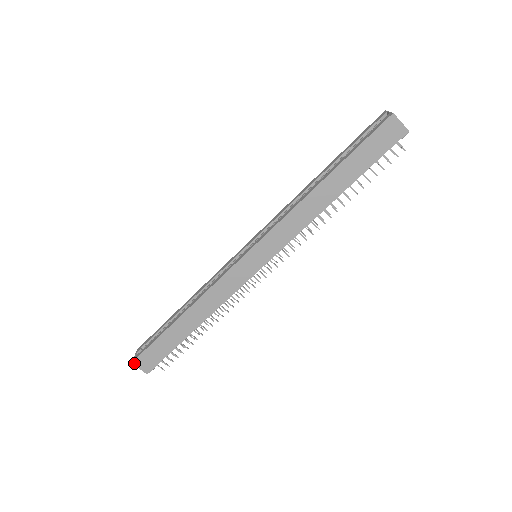
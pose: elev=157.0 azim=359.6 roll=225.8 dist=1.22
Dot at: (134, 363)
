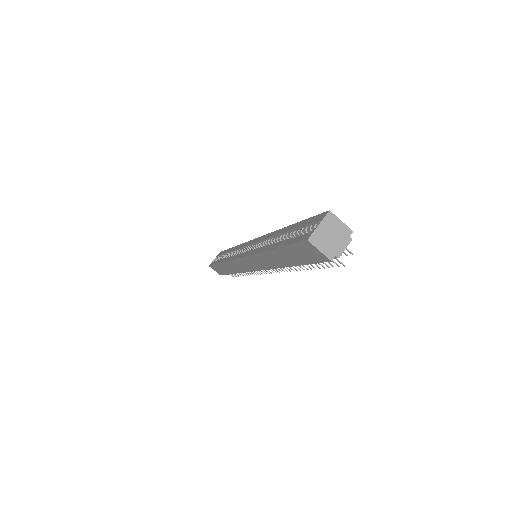
Dot at: occluded
